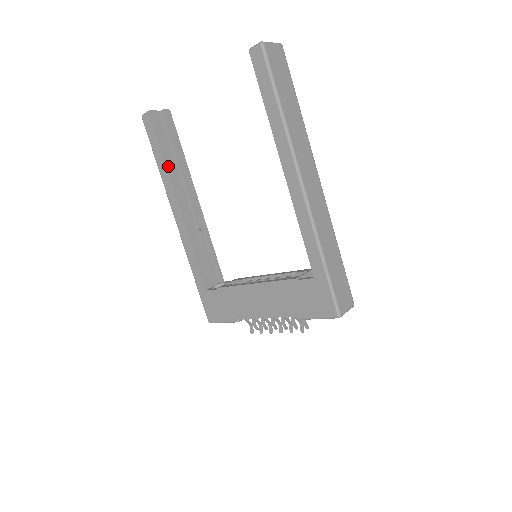
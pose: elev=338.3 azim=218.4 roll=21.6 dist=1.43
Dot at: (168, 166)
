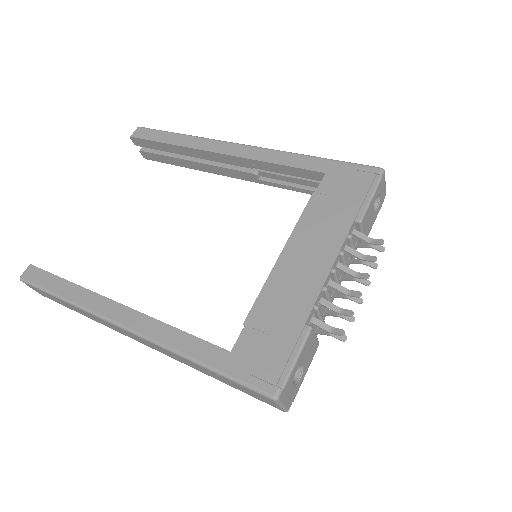
Dot at: (80, 287)
